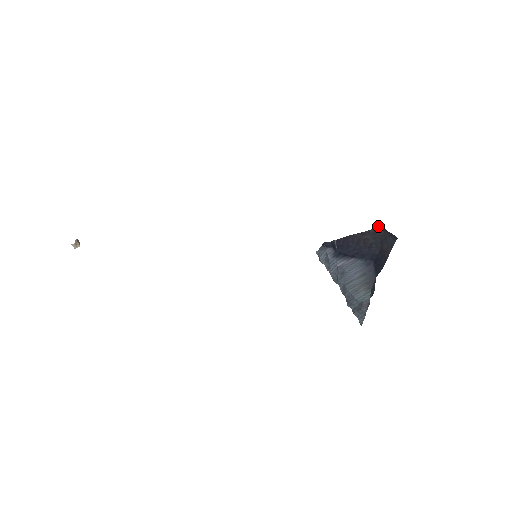
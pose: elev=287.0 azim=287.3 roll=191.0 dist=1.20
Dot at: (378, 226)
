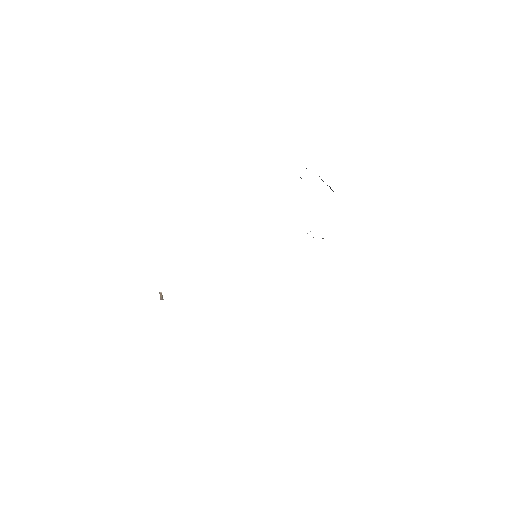
Dot at: occluded
